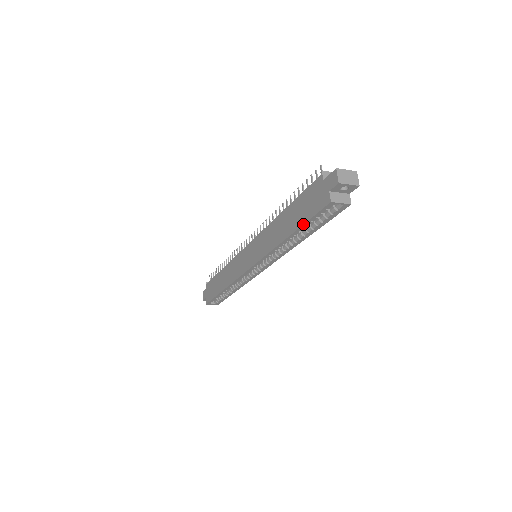
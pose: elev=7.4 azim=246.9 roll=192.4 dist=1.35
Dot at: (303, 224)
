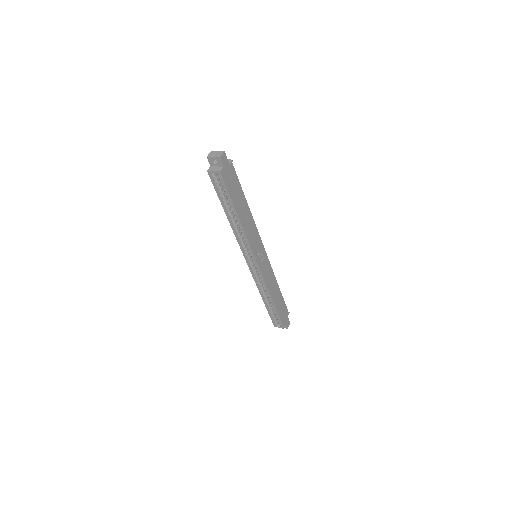
Dot at: (219, 199)
